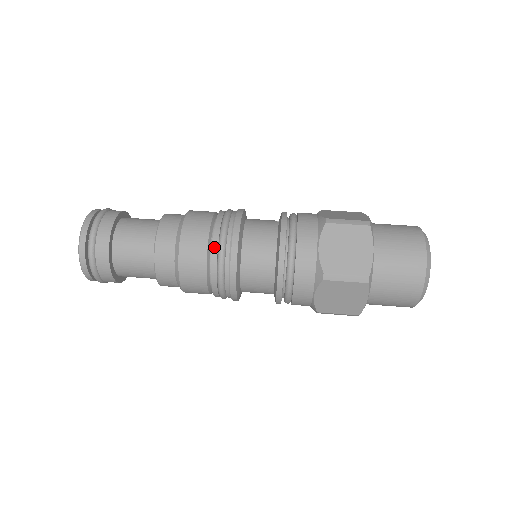
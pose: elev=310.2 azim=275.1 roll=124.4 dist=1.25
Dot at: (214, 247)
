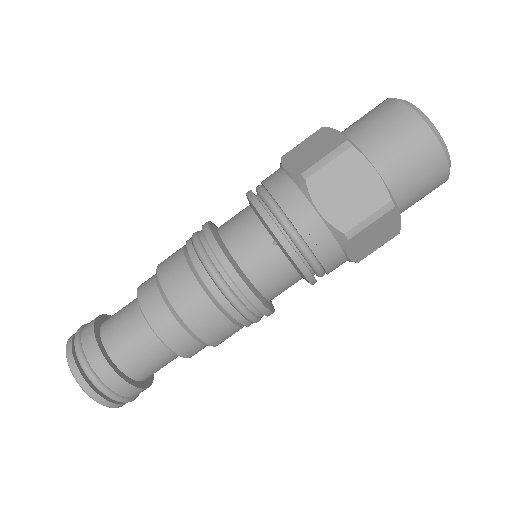
Dot at: (247, 325)
